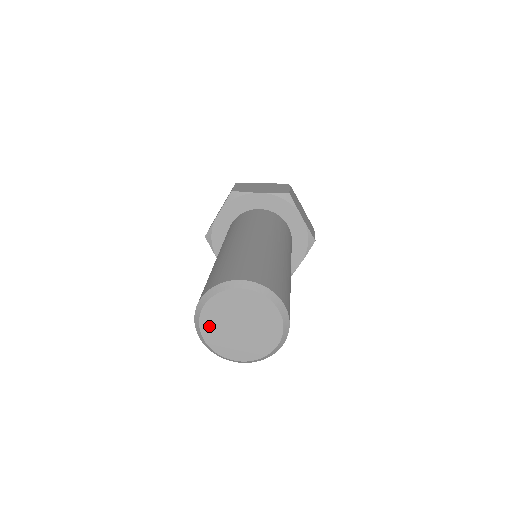
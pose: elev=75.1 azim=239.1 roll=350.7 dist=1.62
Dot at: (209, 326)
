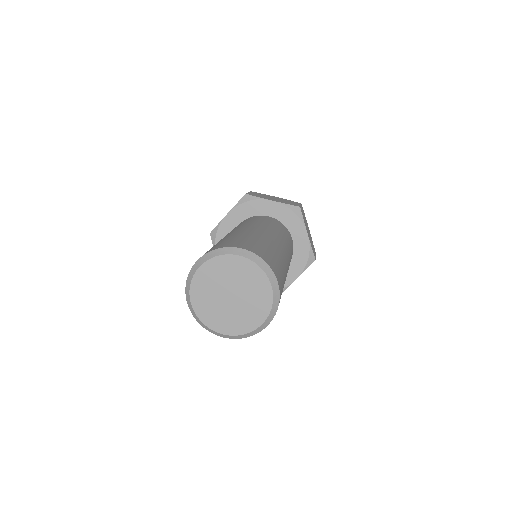
Dot at: (199, 289)
